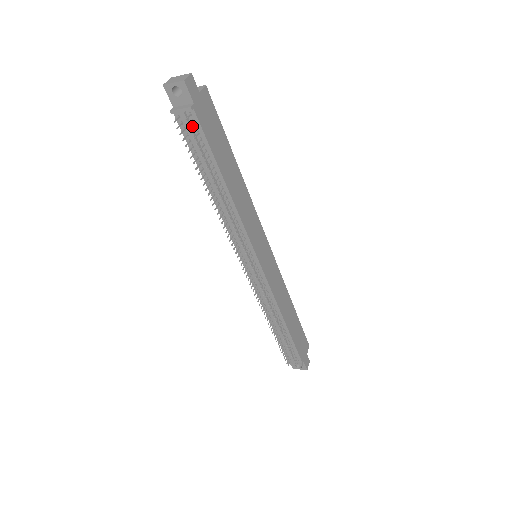
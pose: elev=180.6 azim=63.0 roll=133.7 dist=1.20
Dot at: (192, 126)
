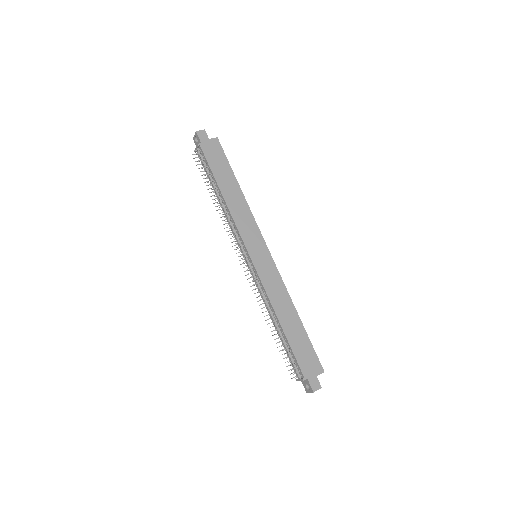
Dot at: (202, 157)
